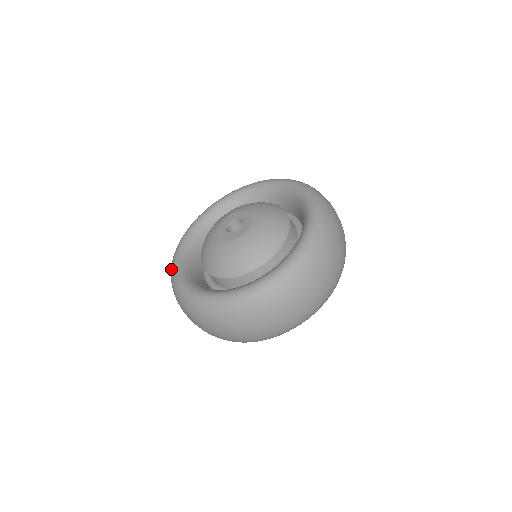
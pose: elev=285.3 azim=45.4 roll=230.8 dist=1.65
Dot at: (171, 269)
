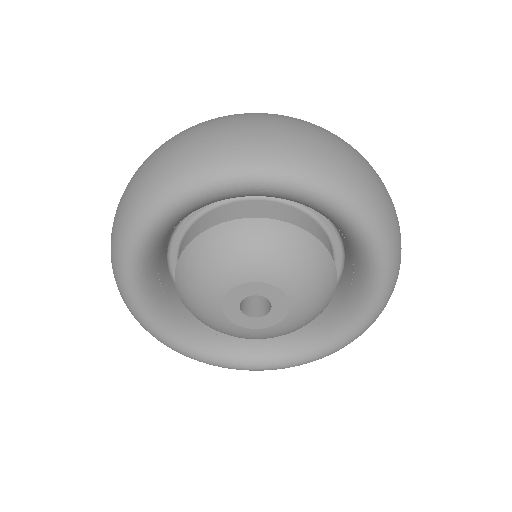
Dot at: (126, 236)
